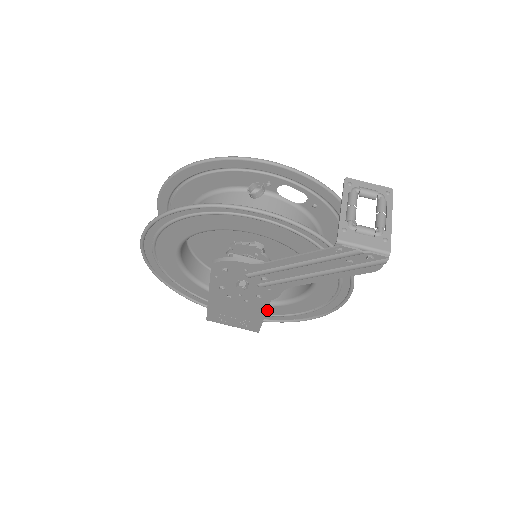
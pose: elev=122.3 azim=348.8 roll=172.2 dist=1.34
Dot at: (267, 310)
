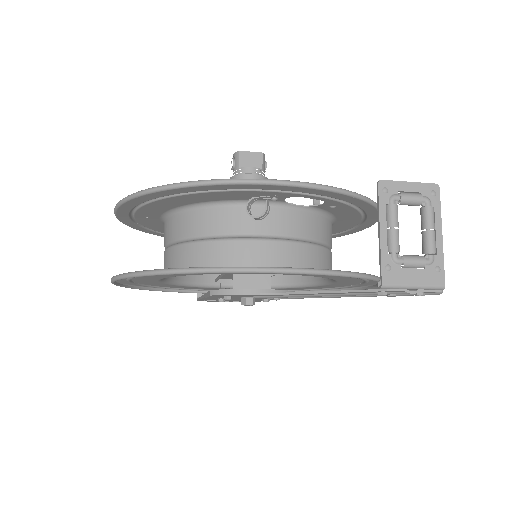
Dot at: occluded
